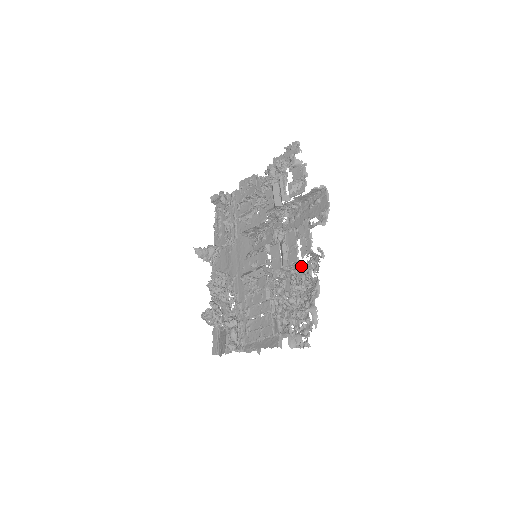
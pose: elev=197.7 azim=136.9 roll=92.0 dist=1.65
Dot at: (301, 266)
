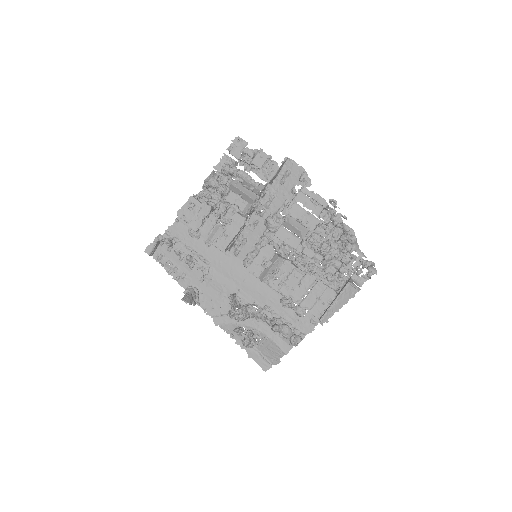
Dot at: (316, 227)
